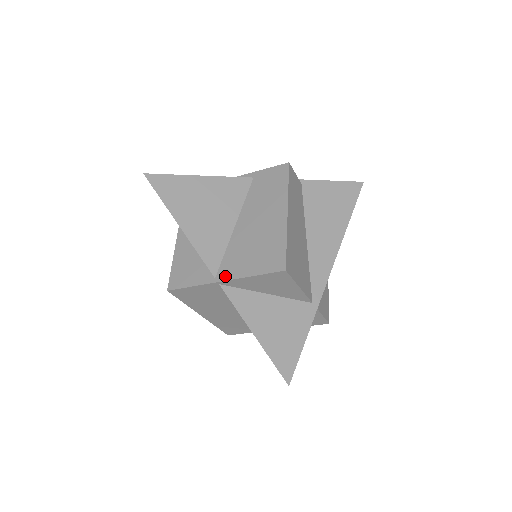
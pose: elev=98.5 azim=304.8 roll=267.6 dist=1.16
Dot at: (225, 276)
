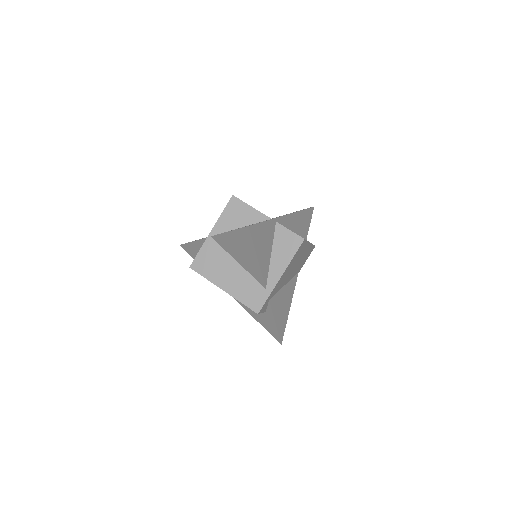
Dot at: (212, 231)
